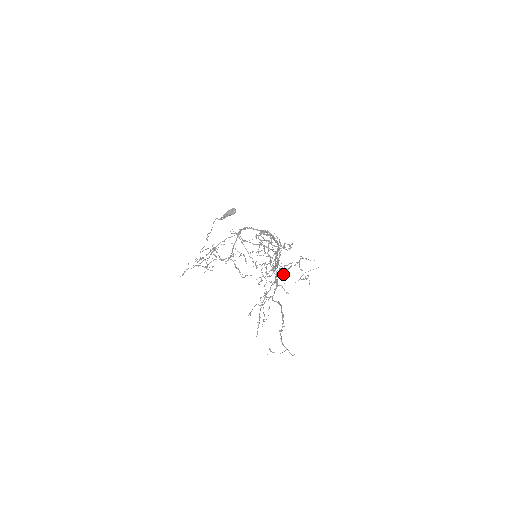
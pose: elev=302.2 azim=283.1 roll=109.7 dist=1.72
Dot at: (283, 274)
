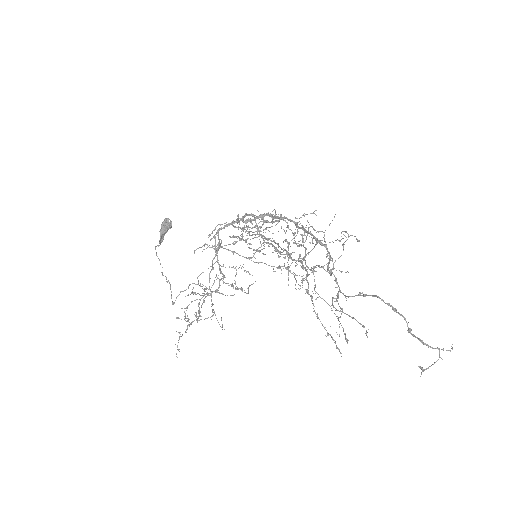
Dot at: occluded
